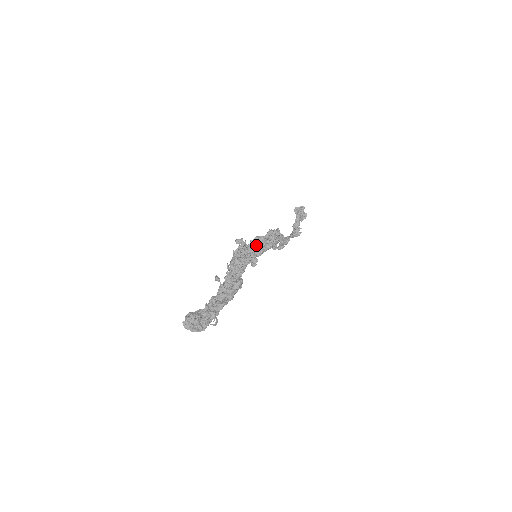
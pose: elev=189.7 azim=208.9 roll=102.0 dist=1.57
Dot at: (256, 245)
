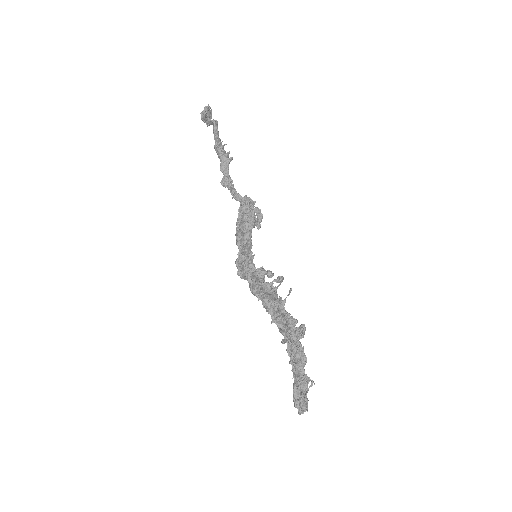
Dot at: (247, 241)
